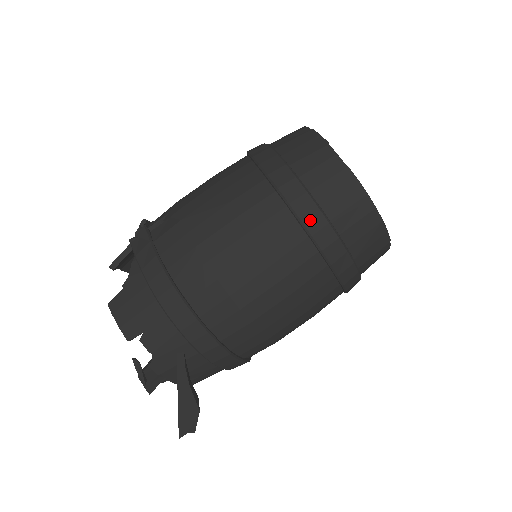
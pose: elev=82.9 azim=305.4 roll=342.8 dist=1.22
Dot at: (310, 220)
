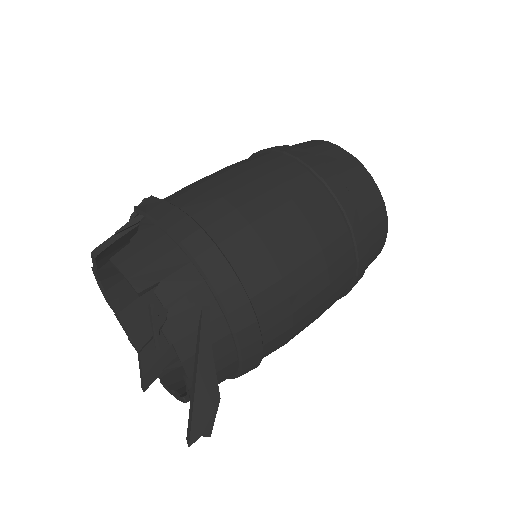
Dot at: (332, 182)
